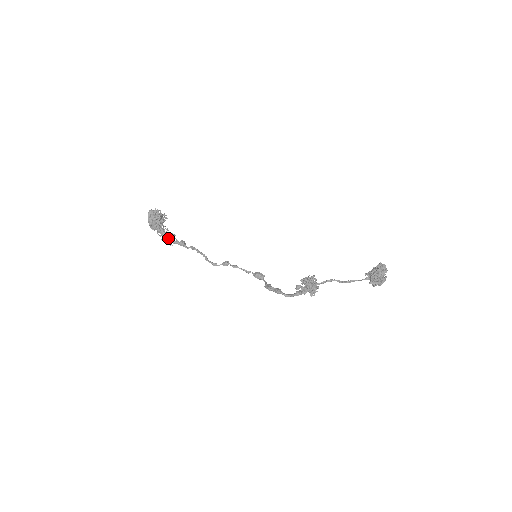
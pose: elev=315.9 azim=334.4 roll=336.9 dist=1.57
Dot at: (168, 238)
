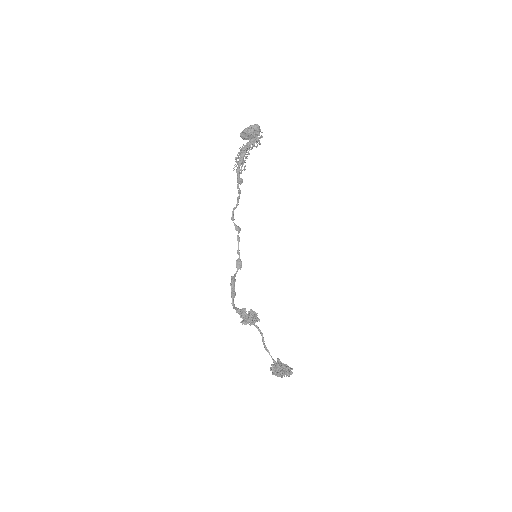
Dot at: (239, 164)
